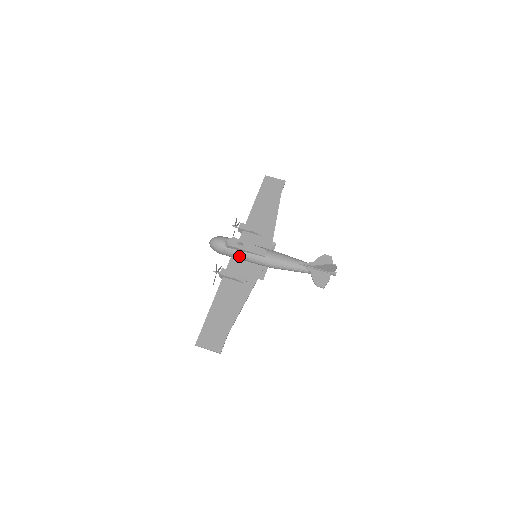
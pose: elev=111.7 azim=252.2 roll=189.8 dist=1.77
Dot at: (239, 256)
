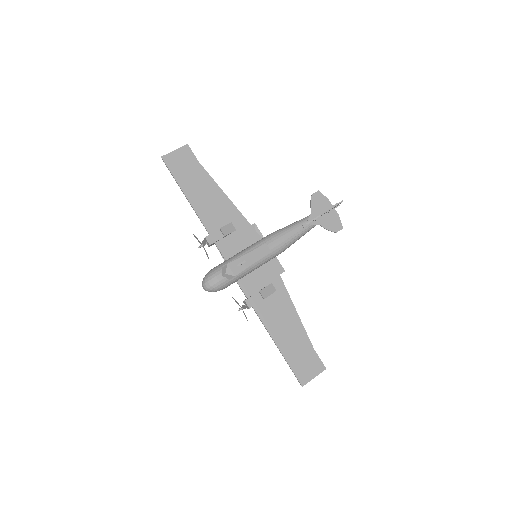
Dot at: occluded
